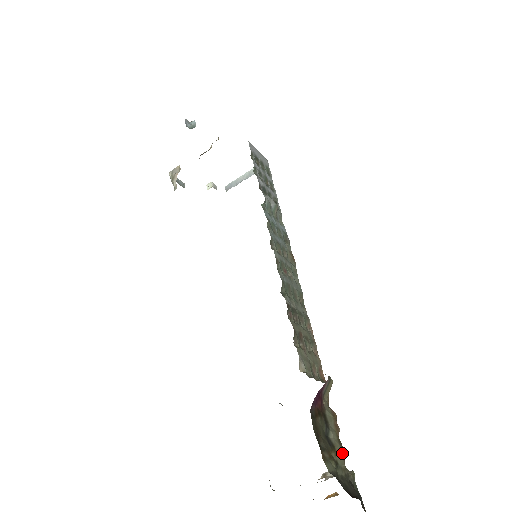
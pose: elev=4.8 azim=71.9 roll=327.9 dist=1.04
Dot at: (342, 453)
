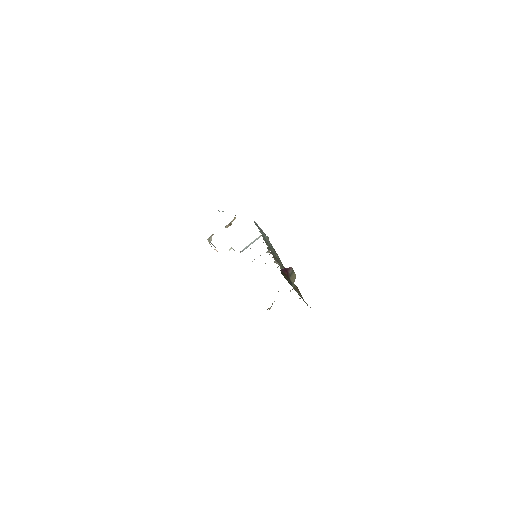
Dot at: (300, 293)
